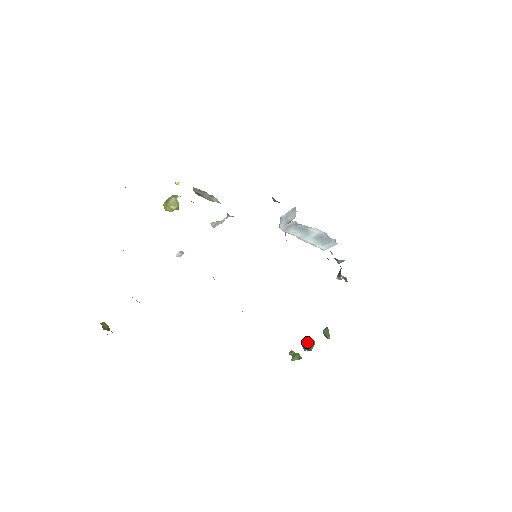
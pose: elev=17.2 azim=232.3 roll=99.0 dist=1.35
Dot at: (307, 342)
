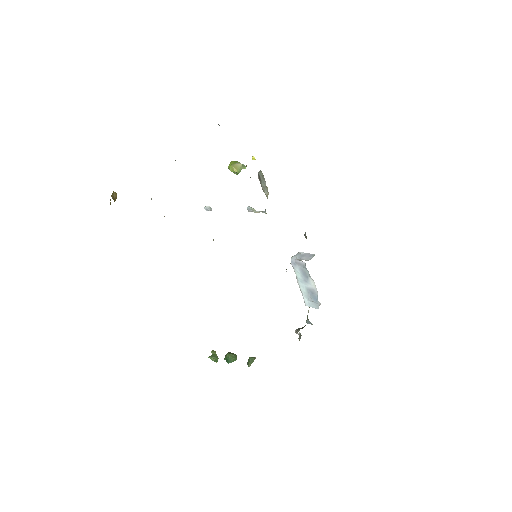
Dot at: (232, 355)
